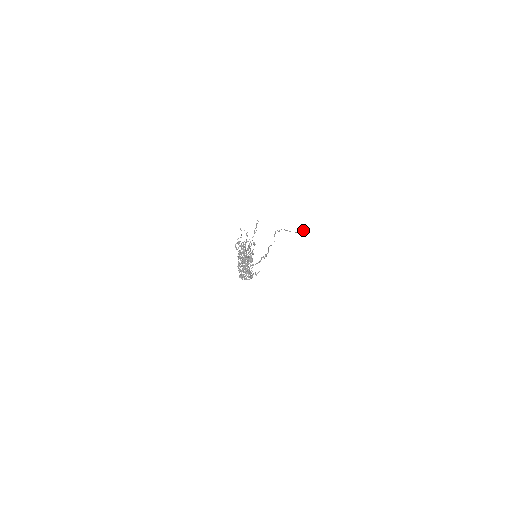
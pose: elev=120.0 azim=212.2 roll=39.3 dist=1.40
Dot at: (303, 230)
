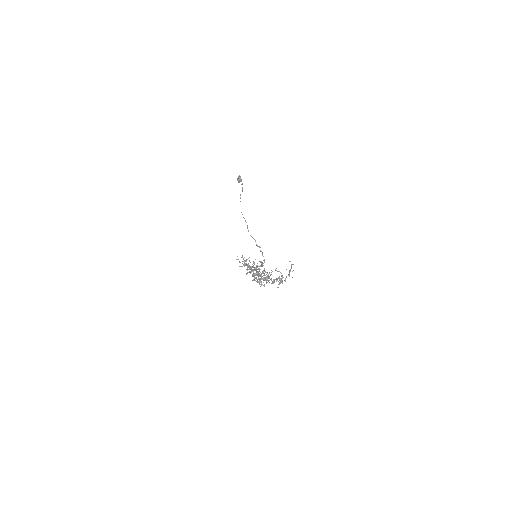
Dot at: (238, 178)
